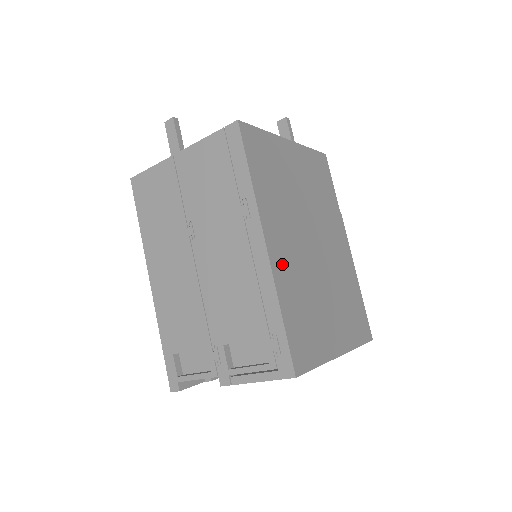
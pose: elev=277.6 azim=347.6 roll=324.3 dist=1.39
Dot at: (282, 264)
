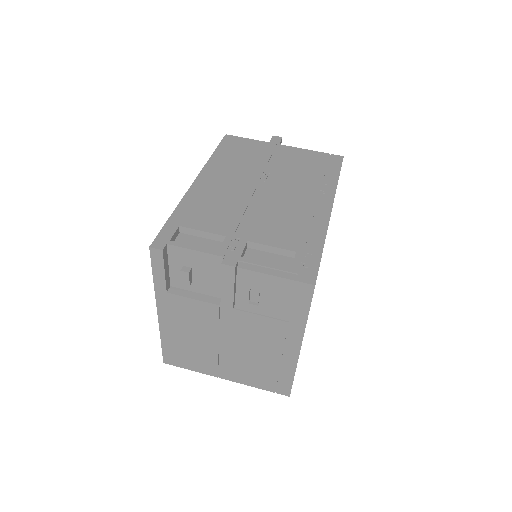
Dot at: occluded
